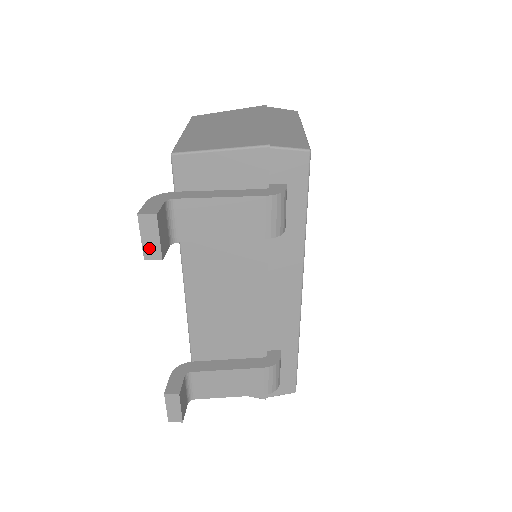
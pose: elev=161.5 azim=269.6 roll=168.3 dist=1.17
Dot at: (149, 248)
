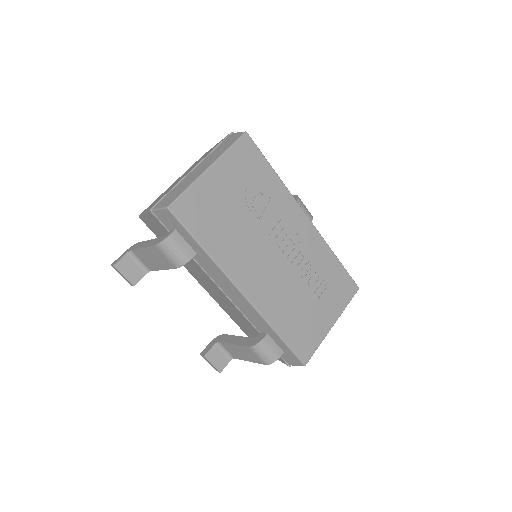
Dot at: (127, 280)
